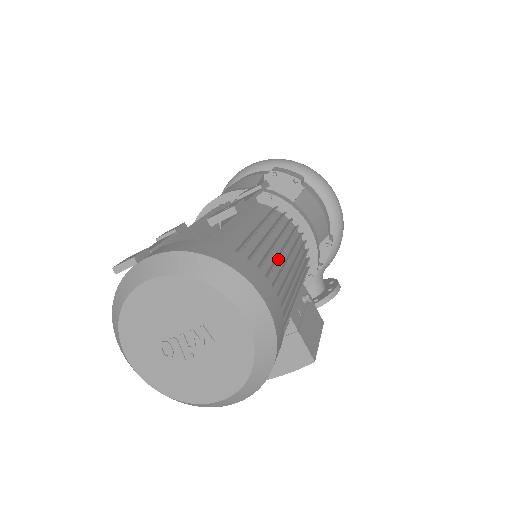
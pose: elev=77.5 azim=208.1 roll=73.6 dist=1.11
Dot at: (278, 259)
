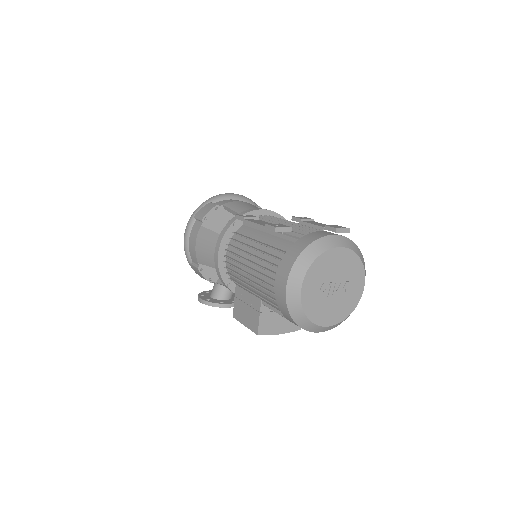
Dot at: occluded
